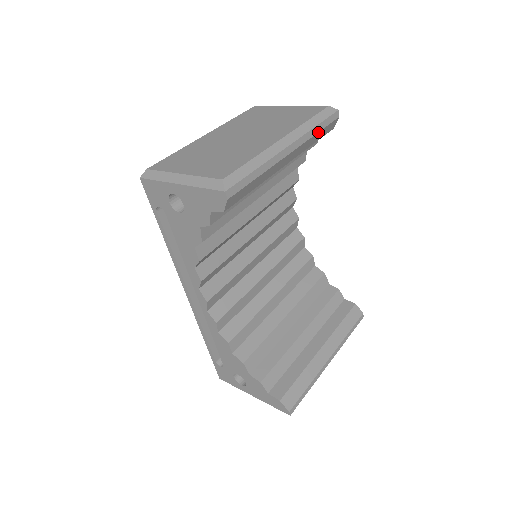
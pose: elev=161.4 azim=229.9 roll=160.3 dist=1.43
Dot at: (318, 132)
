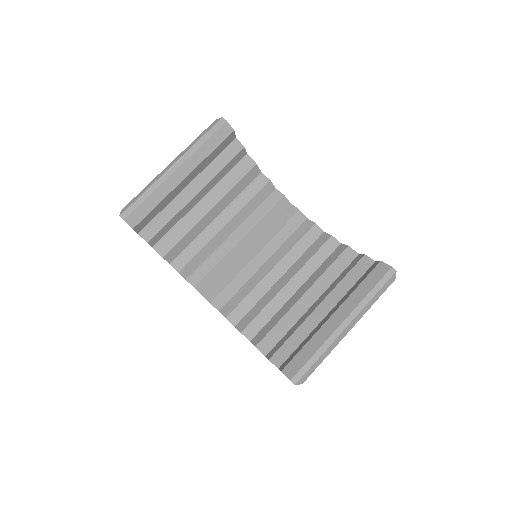
Dot at: (204, 143)
